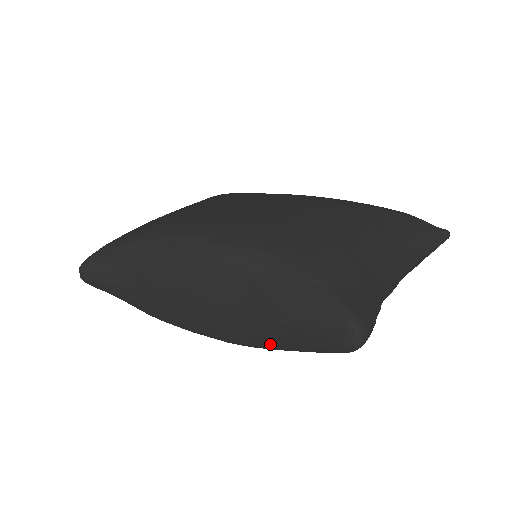
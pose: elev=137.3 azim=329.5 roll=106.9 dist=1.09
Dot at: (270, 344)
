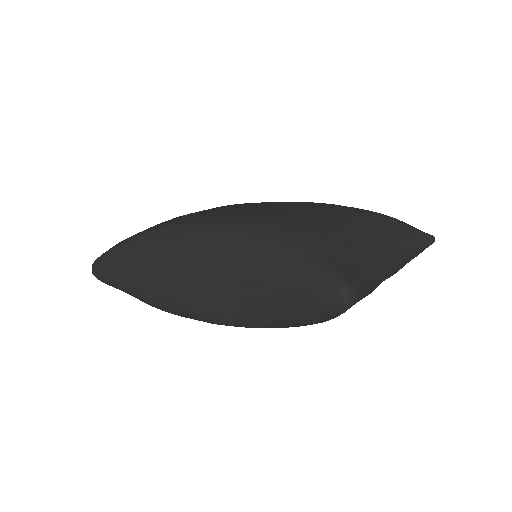
Dot at: (267, 319)
